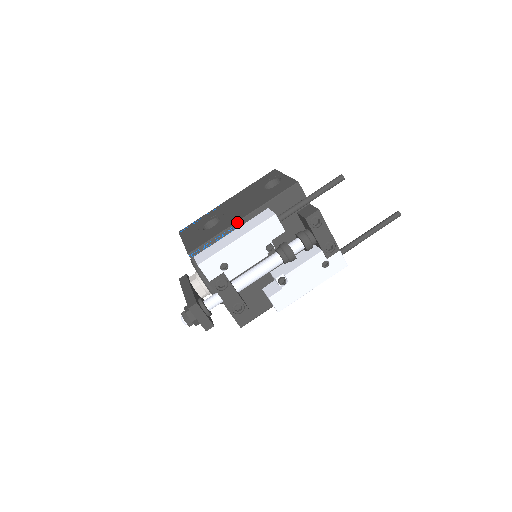
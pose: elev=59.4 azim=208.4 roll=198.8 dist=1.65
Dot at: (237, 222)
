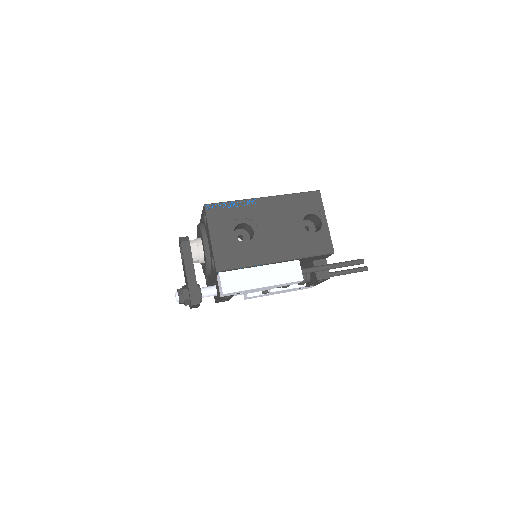
Dot at: (270, 263)
